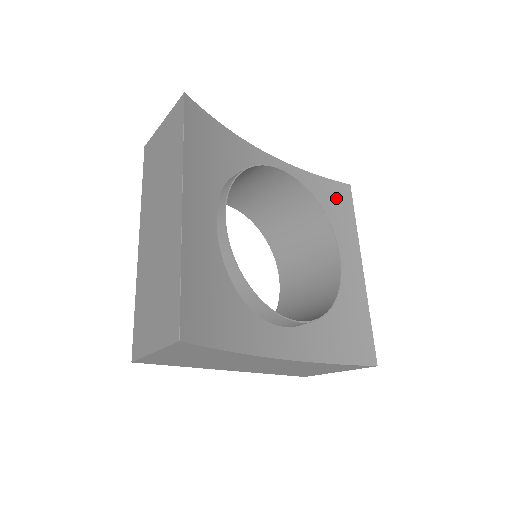
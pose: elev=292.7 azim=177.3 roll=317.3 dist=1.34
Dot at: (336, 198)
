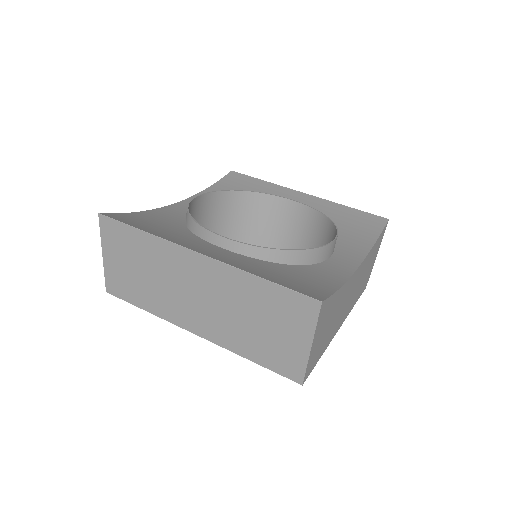
Dot at: (238, 183)
